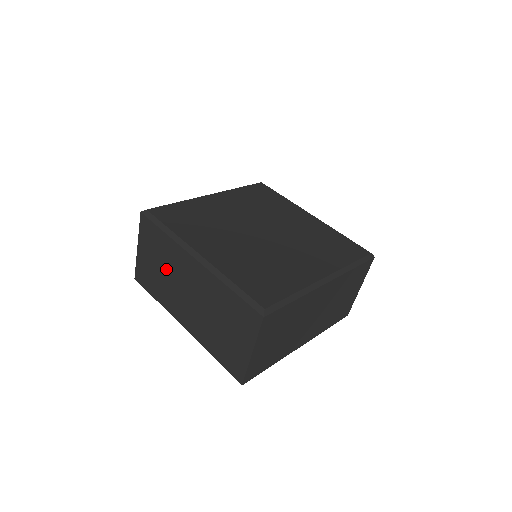
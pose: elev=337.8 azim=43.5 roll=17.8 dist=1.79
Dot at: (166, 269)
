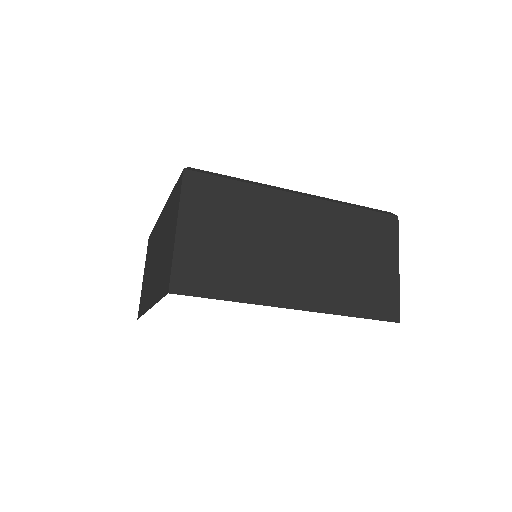
Dot at: occluded
